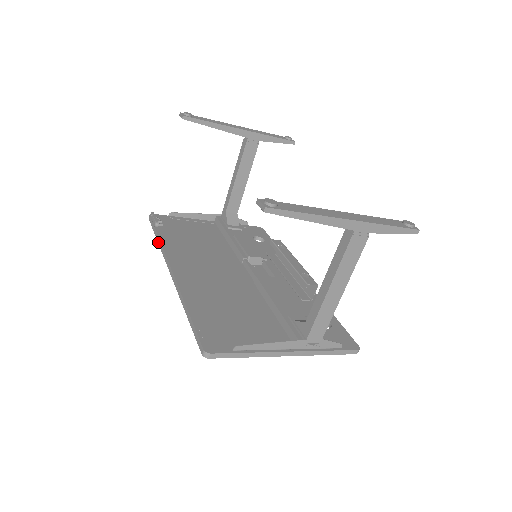
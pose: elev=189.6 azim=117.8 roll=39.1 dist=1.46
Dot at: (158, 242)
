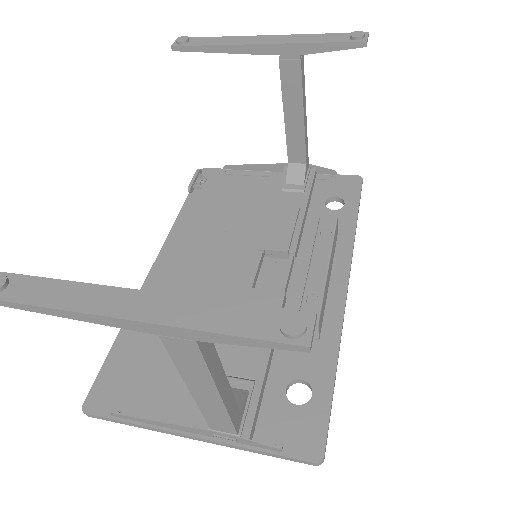
Dot at: (179, 216)
